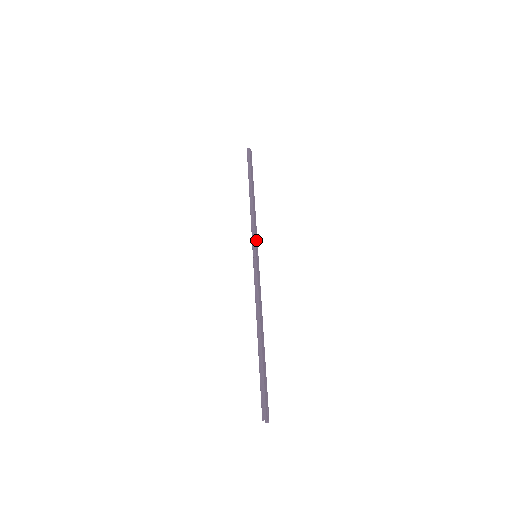
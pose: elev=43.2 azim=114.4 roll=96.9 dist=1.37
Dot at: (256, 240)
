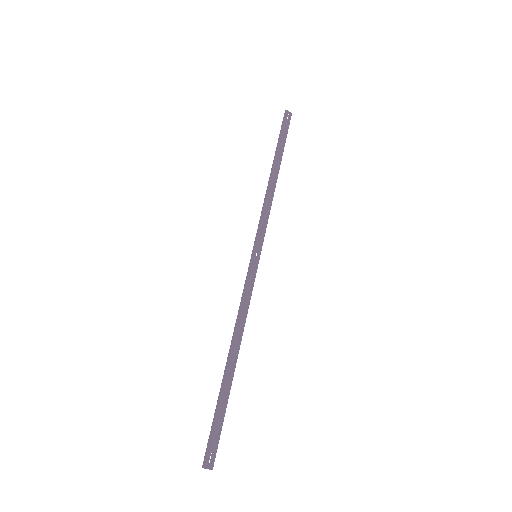
Dot at: (261, 235)
